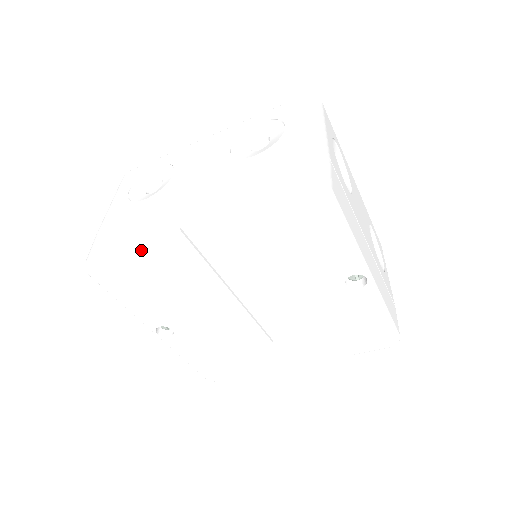
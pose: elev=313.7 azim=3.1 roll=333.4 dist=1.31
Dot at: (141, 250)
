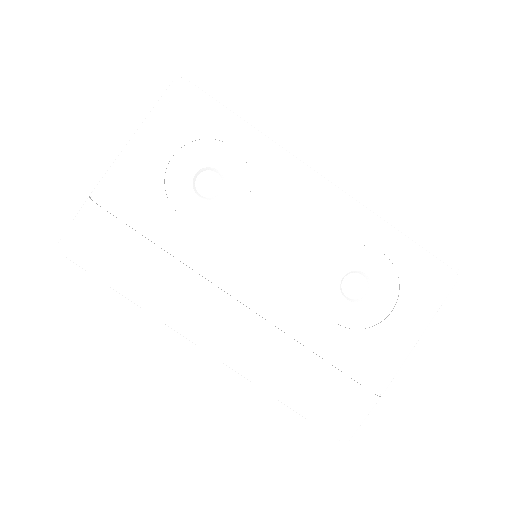
Dot at: occluded
